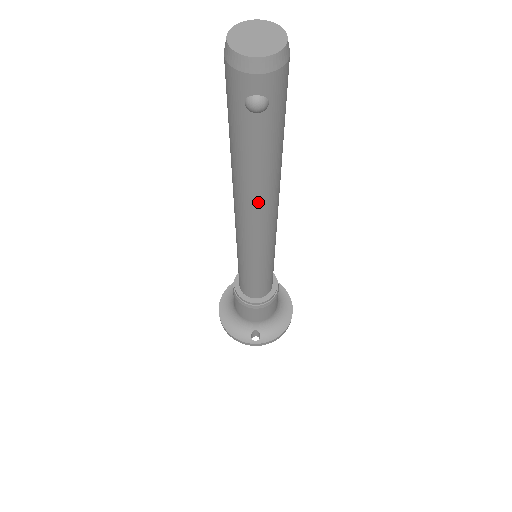
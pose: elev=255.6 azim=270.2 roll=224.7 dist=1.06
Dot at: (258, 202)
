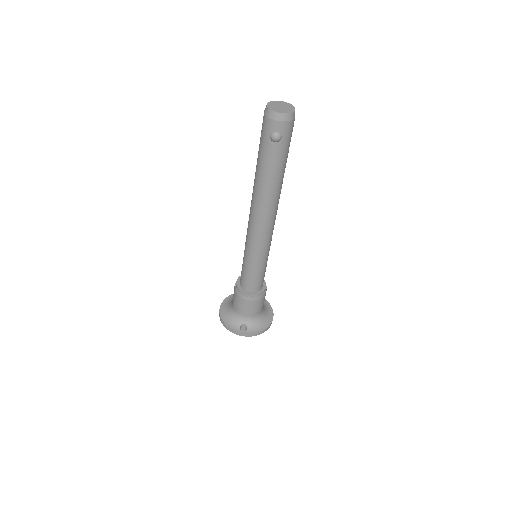
Dot at: (266, 202)
